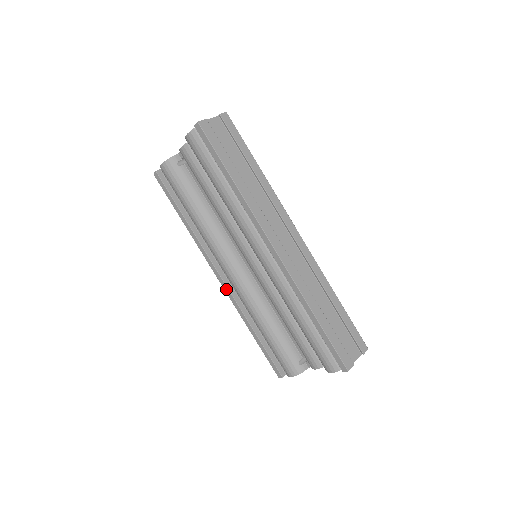
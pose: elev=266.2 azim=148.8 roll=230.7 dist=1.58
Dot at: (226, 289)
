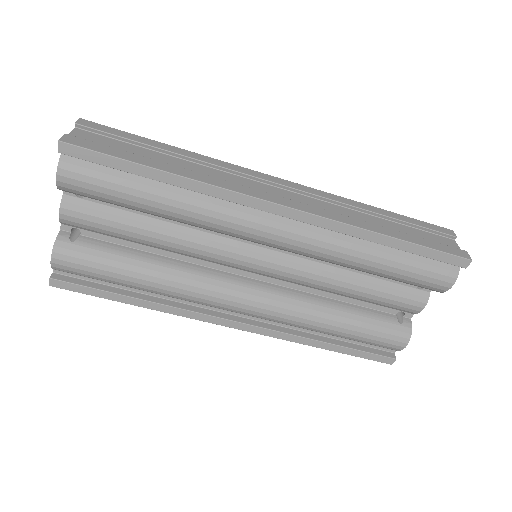
Dot at: (255, 330)
